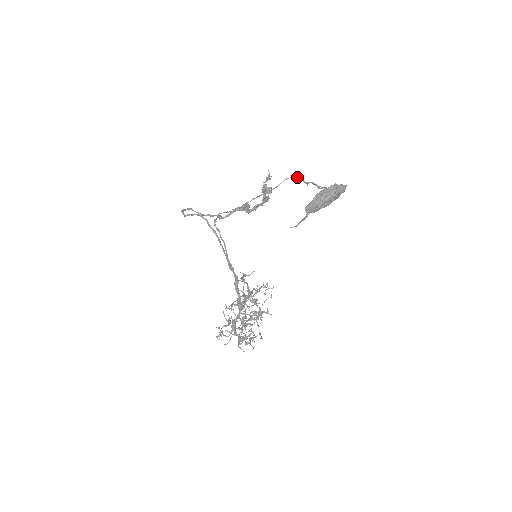
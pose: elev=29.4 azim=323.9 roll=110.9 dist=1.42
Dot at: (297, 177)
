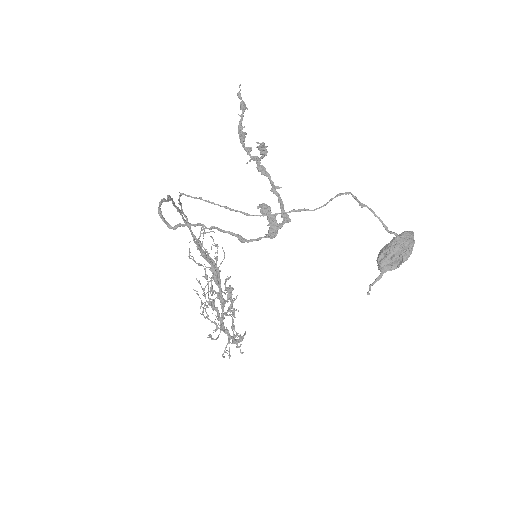
Dot at: (353, 195)
